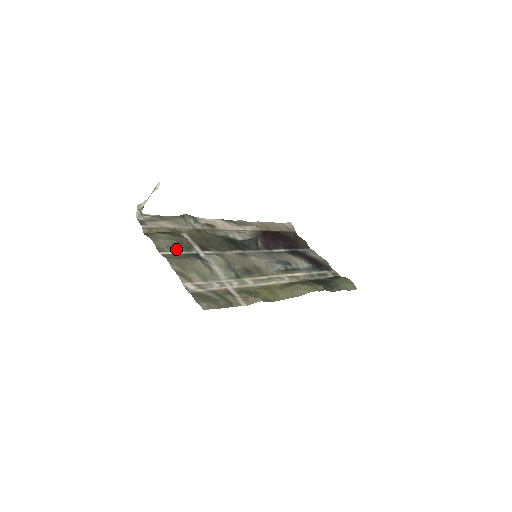
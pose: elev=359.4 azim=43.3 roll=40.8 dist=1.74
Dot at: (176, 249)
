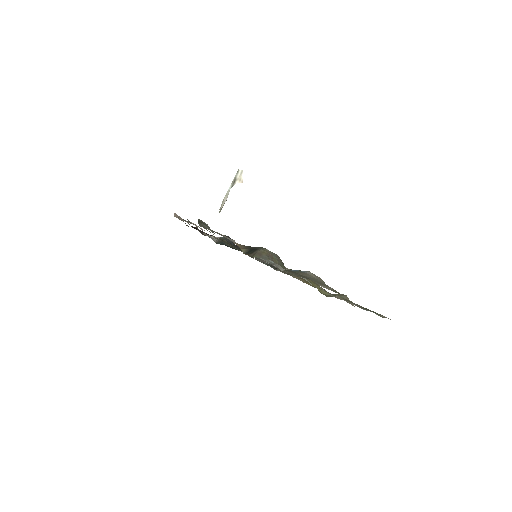
Dot at: occluded
